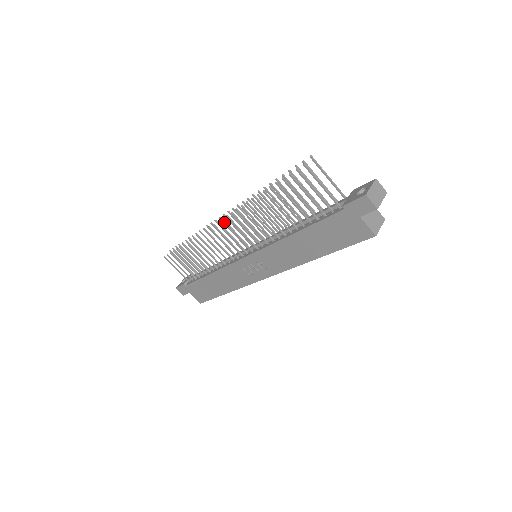
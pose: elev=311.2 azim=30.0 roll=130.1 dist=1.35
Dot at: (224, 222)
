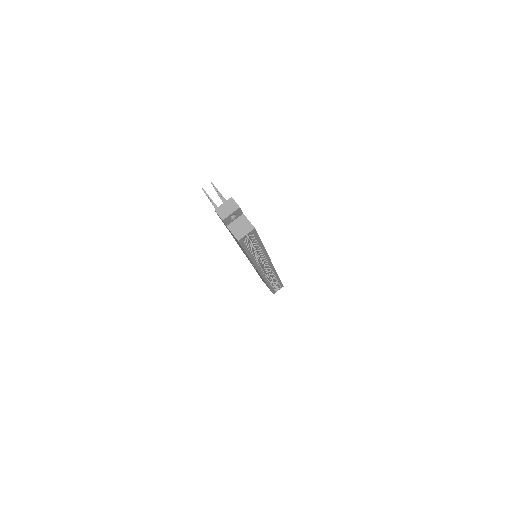
Dot at: occluded
